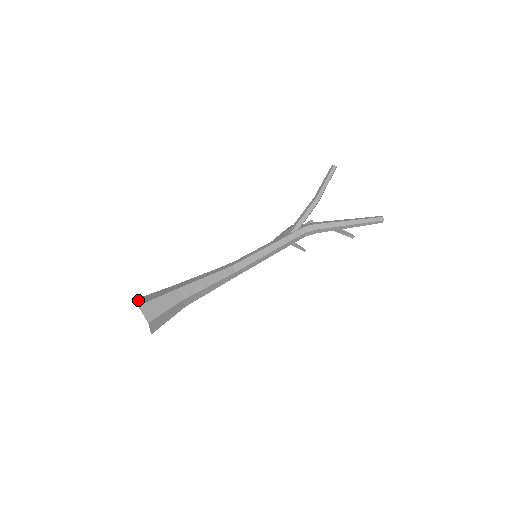
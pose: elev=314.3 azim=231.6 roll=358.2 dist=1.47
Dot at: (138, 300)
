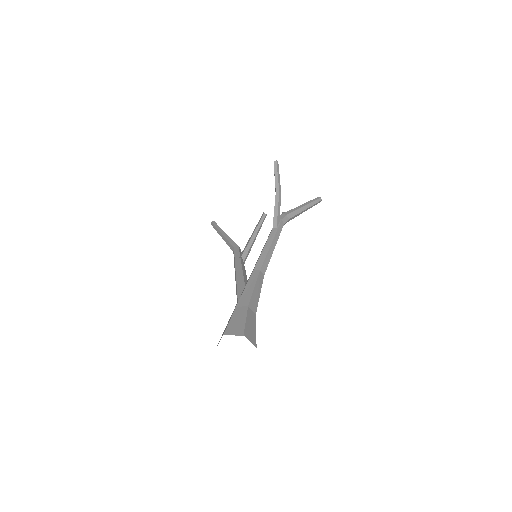
Dot at: (231, 332)
